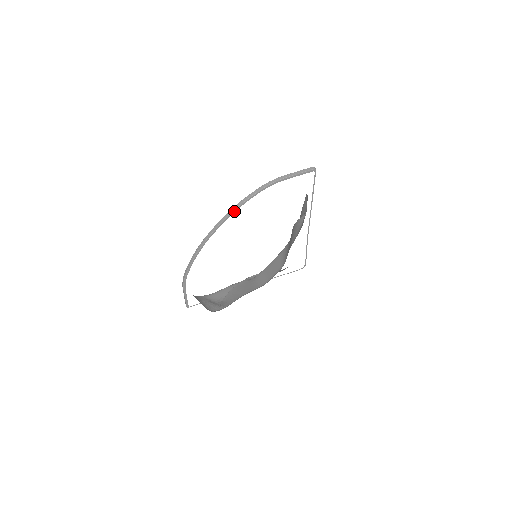
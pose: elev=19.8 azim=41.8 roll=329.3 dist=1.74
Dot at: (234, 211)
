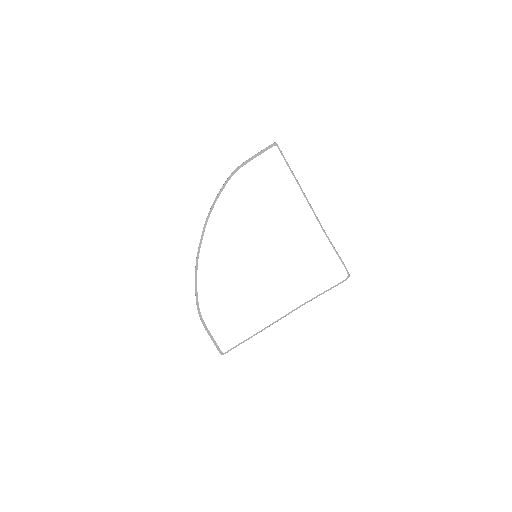
Dot at: (210, 212)
